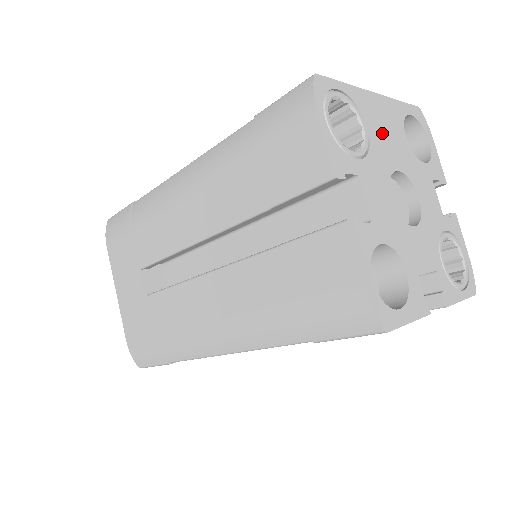
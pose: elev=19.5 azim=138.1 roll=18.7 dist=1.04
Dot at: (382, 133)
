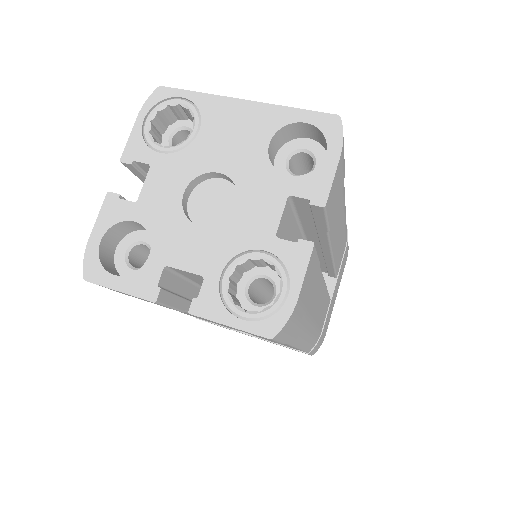
Dot at: (222, 136)
